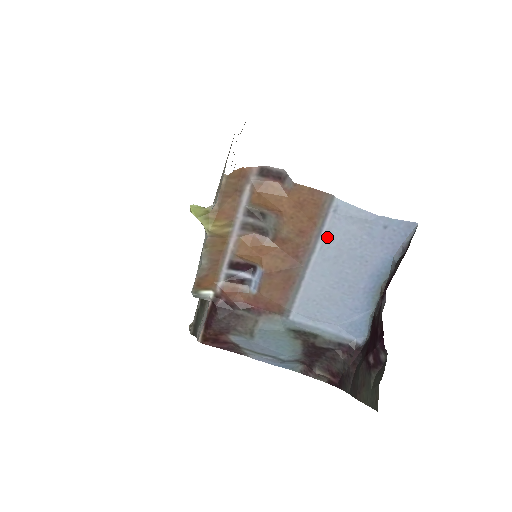
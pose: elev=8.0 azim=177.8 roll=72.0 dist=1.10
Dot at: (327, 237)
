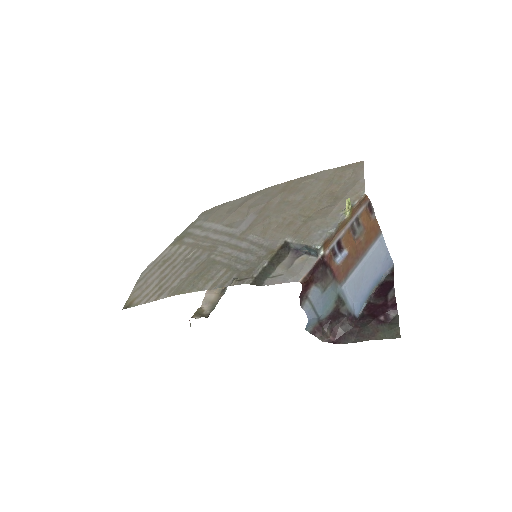
Dot at: (373, 251)
